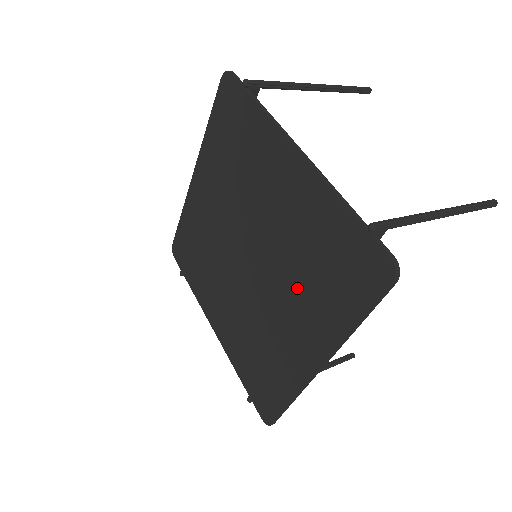
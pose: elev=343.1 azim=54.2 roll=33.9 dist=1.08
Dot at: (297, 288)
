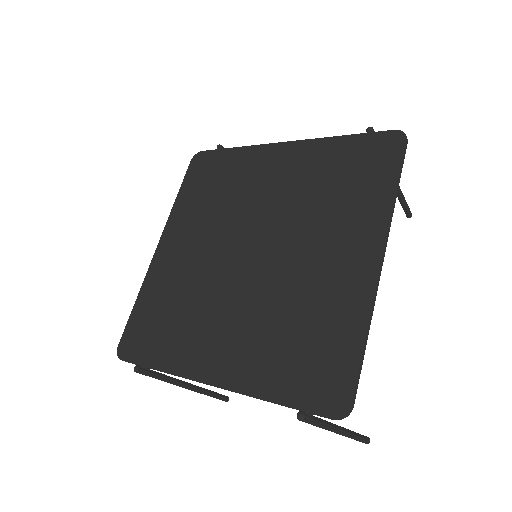
Dot at: (322, 219)
